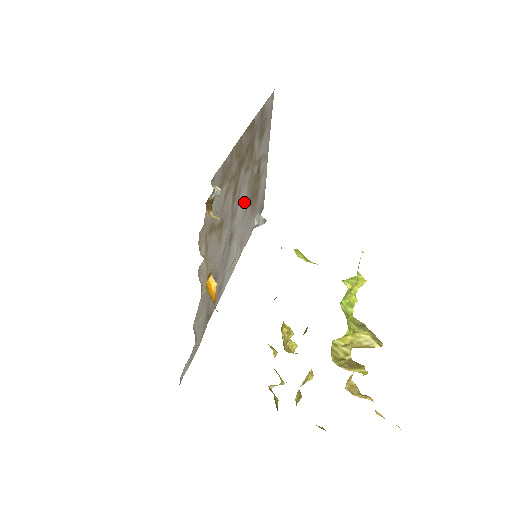
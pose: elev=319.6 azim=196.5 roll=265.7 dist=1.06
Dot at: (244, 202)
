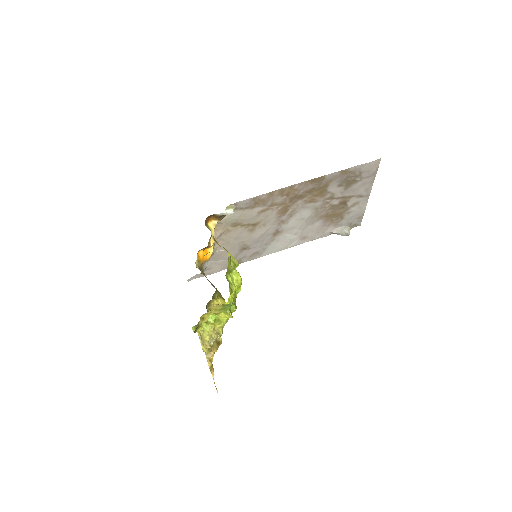
Dot at: (306, 218)
